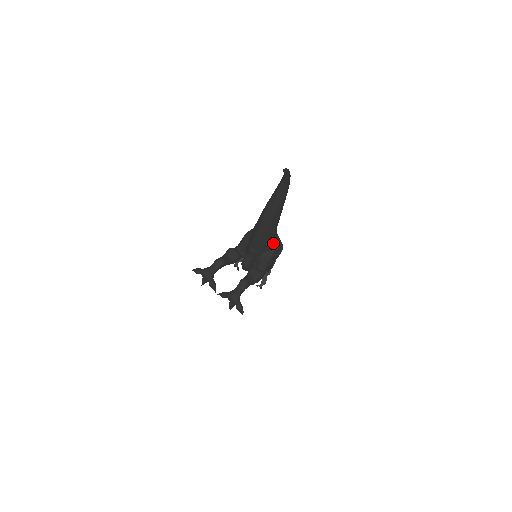
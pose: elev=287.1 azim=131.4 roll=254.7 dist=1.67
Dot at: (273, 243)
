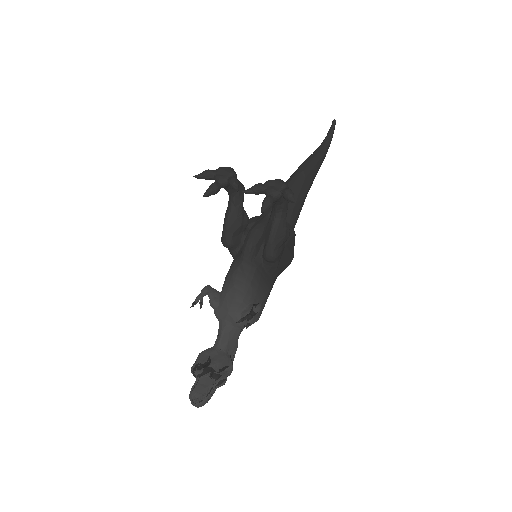
Dot at: (295, 220)
